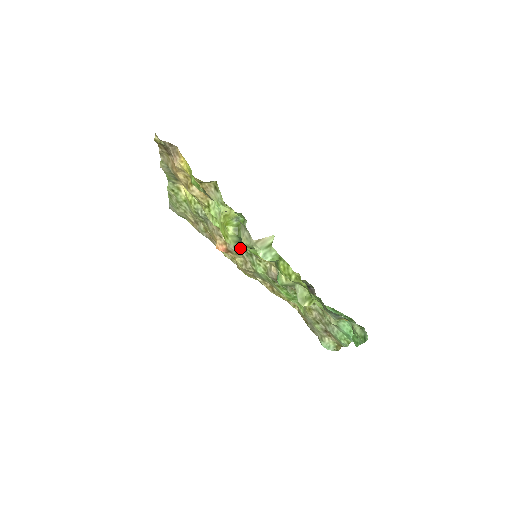
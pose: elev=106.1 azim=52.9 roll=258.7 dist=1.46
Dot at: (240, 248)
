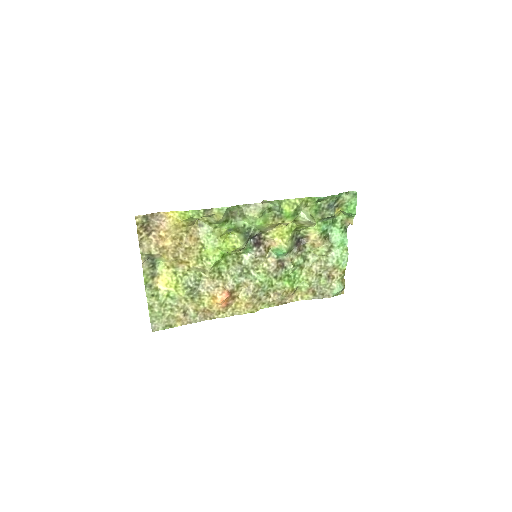
Dot at: (238, 276)
